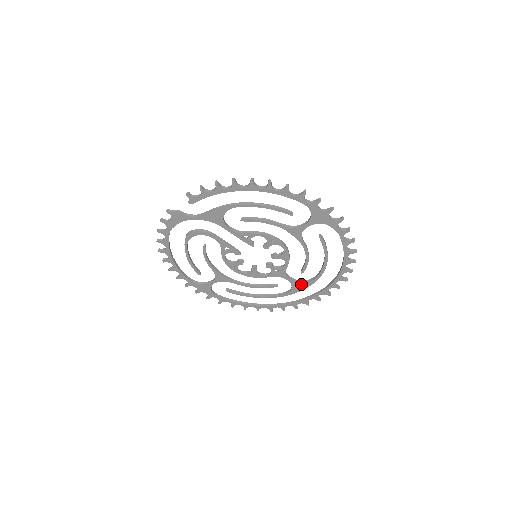
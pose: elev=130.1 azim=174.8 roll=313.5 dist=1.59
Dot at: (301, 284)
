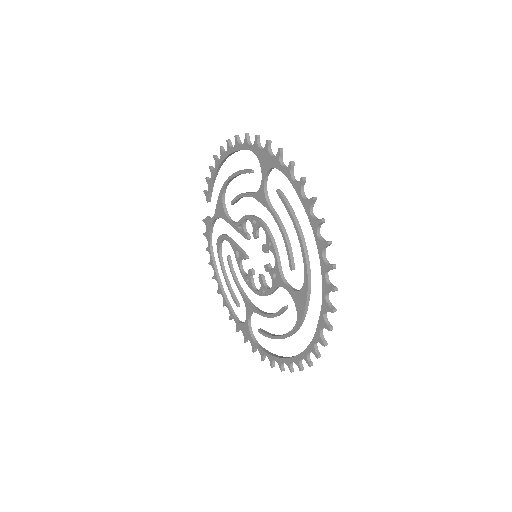
Dot at: (300, 295)
